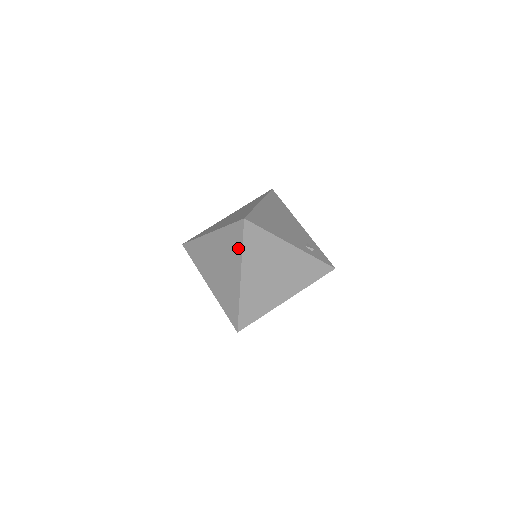
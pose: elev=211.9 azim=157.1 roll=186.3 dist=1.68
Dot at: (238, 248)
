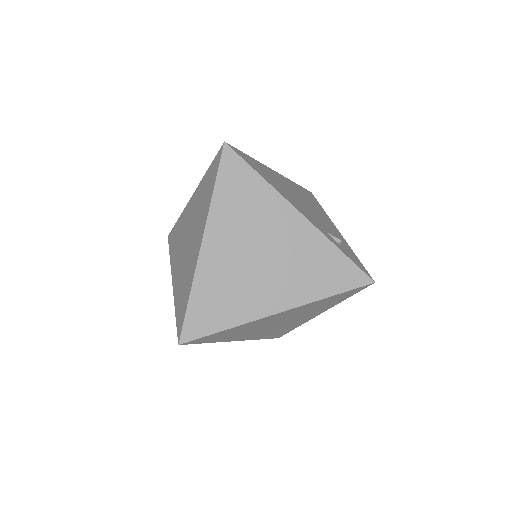
Dot at: (209, 194)
